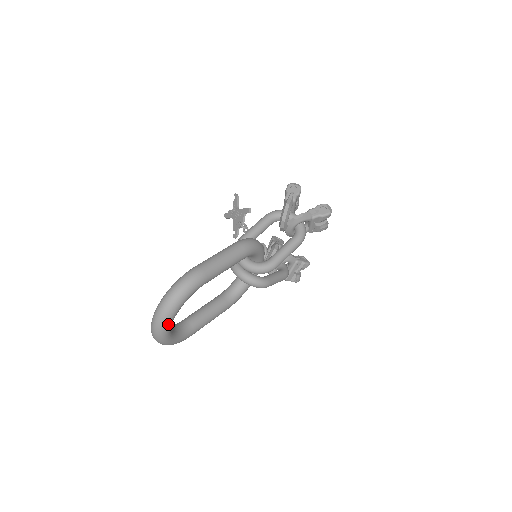
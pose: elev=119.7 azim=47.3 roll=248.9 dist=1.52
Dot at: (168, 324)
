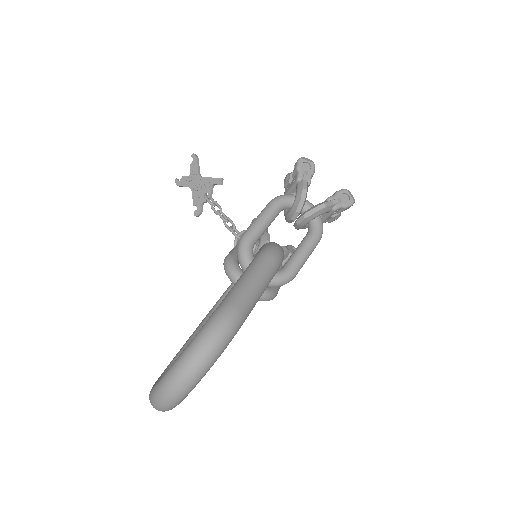
Dot at: (188, 393)
